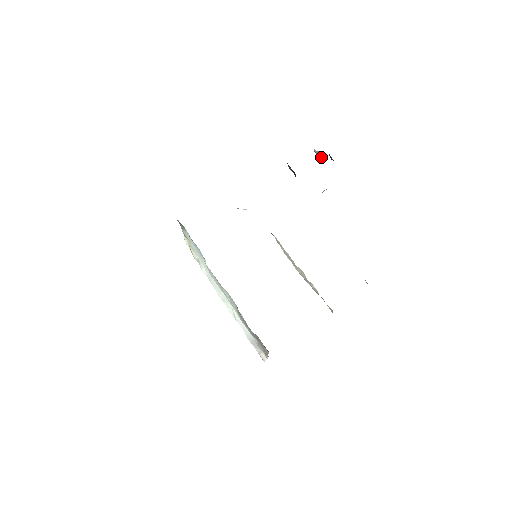
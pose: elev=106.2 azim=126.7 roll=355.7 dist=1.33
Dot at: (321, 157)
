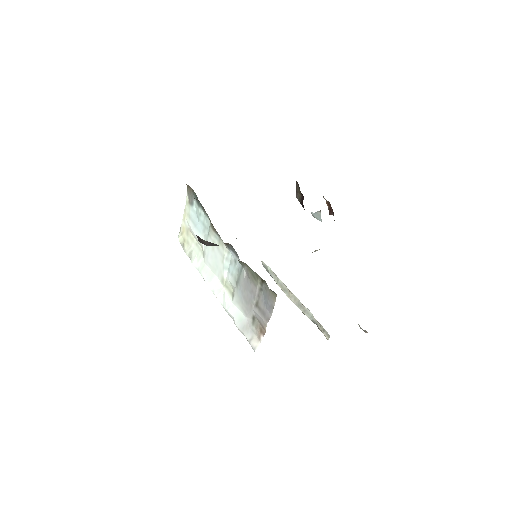
Dot at: (318, 217)
